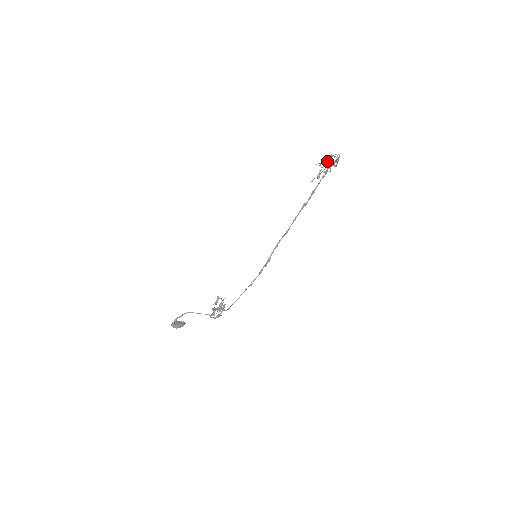
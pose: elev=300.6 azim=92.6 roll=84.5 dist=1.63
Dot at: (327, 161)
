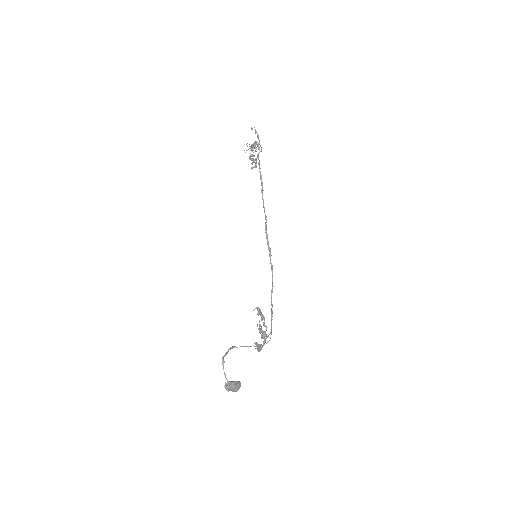
Dot at: (252, 149)
